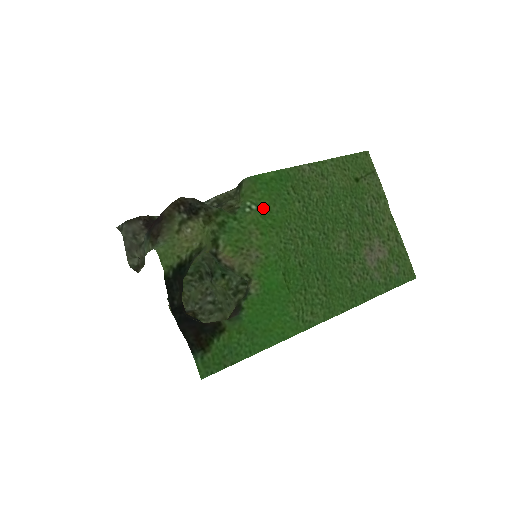
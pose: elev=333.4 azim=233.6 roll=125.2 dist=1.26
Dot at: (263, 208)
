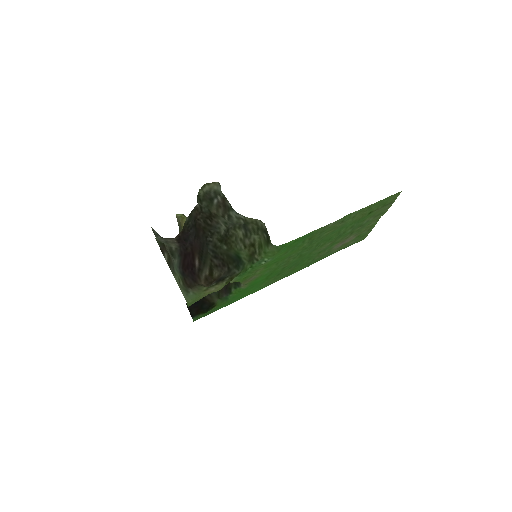
Dot at: (276, 258)
